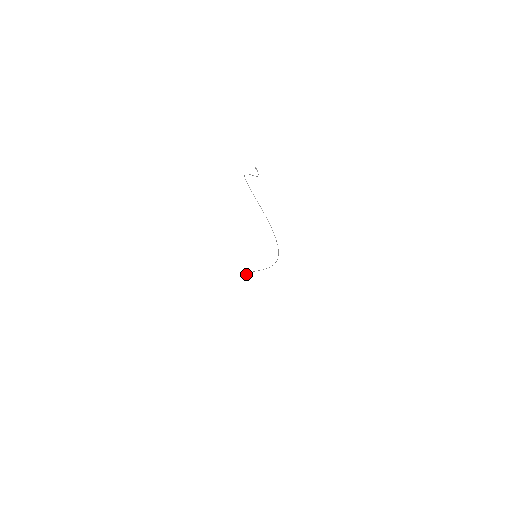
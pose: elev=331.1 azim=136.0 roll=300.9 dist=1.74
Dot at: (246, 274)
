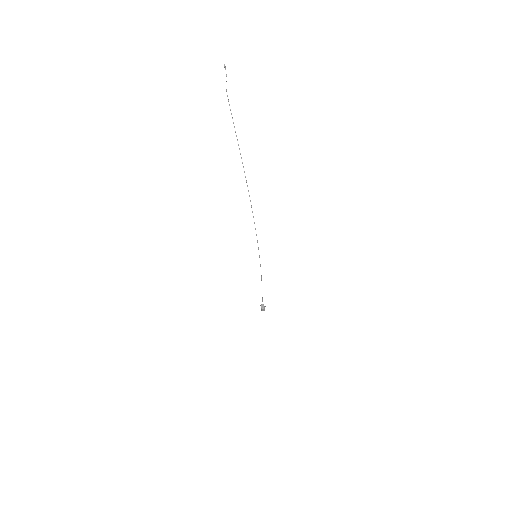
Dot at: (261, 307)
